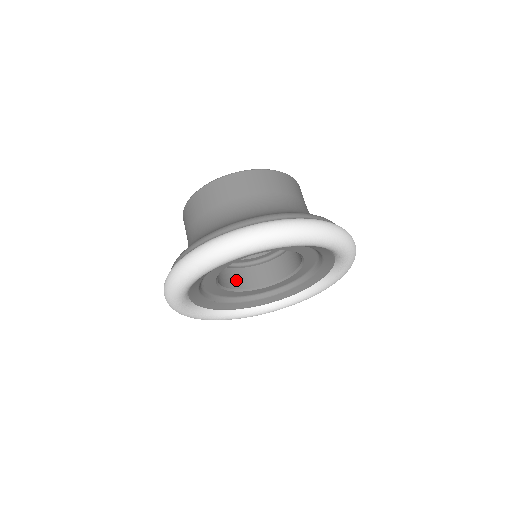
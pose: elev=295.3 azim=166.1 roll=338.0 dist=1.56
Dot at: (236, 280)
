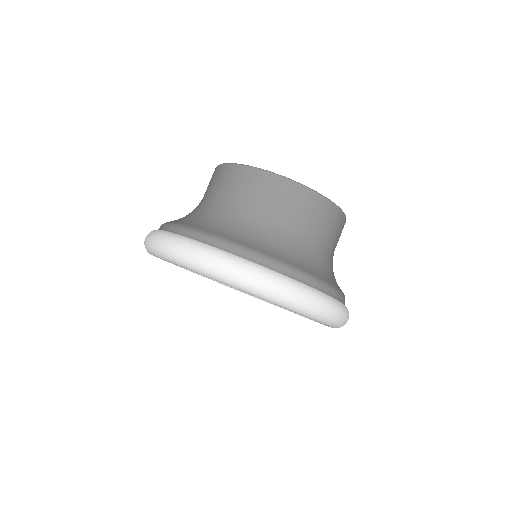
Dot at: occluded
